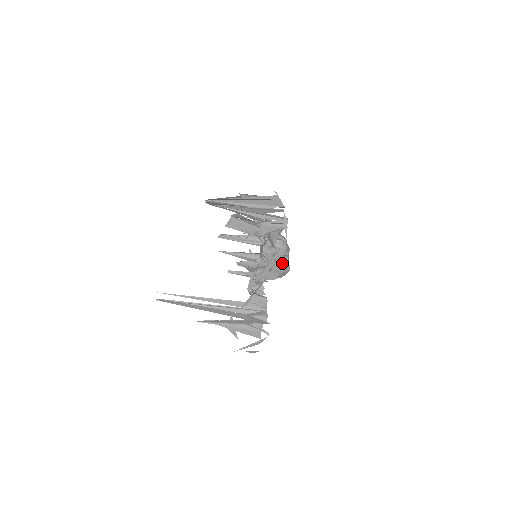
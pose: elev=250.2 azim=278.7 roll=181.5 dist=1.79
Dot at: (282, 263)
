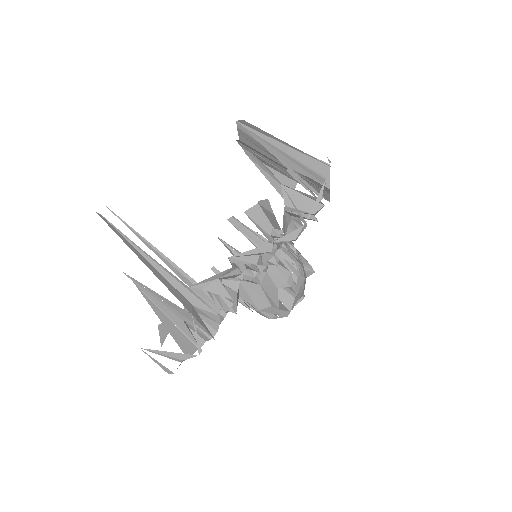
Dot at: (284, 301)
